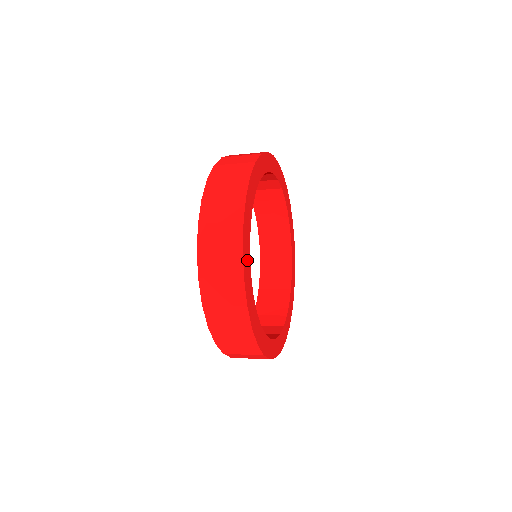
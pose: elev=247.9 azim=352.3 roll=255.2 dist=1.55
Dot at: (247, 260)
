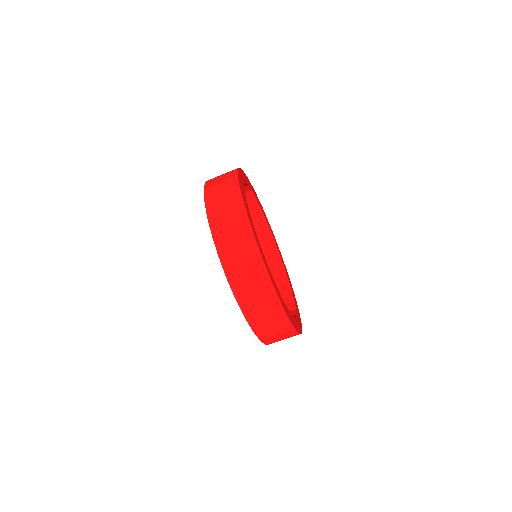
Dot at: (289, 315)
